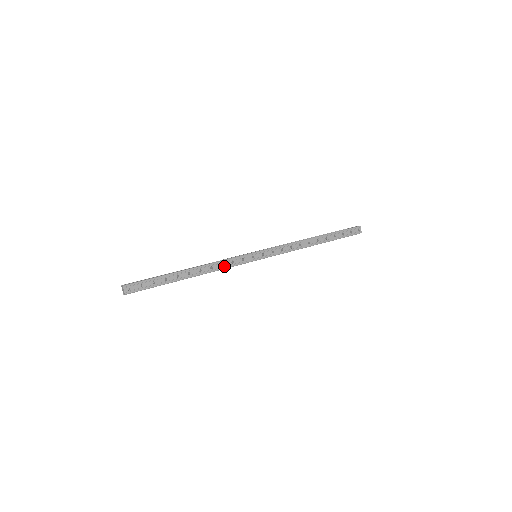
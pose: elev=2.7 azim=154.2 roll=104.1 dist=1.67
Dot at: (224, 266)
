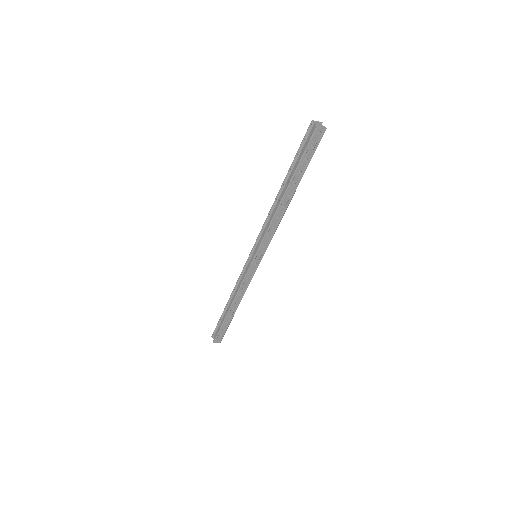
Dot at: (246, 287)
